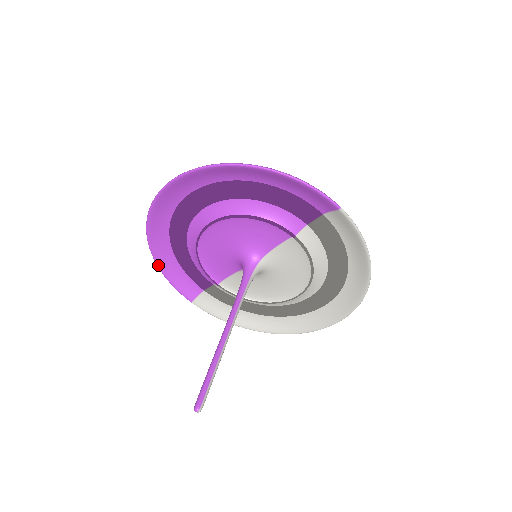
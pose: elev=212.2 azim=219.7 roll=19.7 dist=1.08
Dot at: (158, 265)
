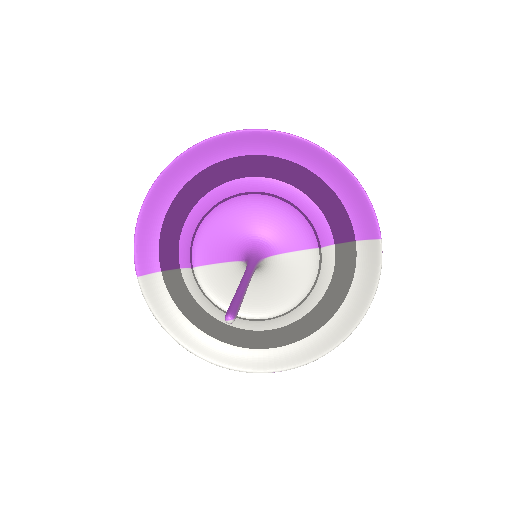
Dot at: (141, 211)
